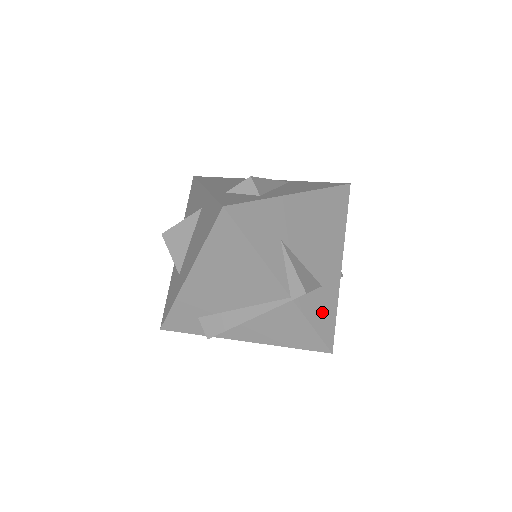
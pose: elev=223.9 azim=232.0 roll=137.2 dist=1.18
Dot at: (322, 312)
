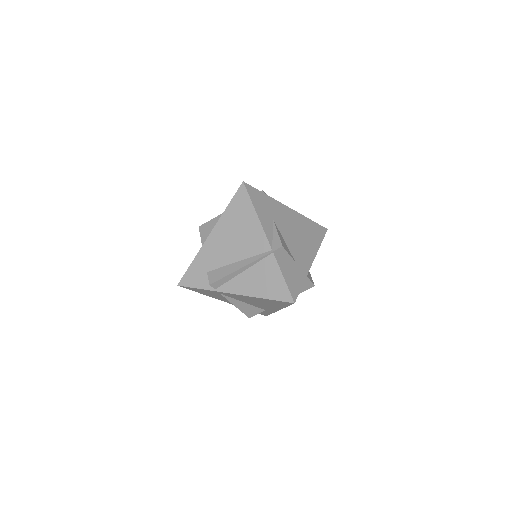
Dot at: (292, 275)
